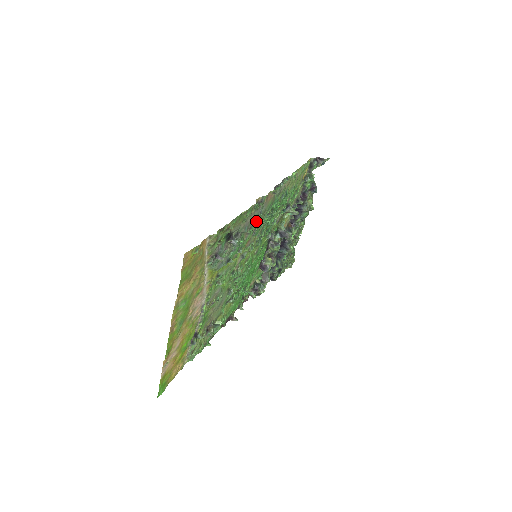
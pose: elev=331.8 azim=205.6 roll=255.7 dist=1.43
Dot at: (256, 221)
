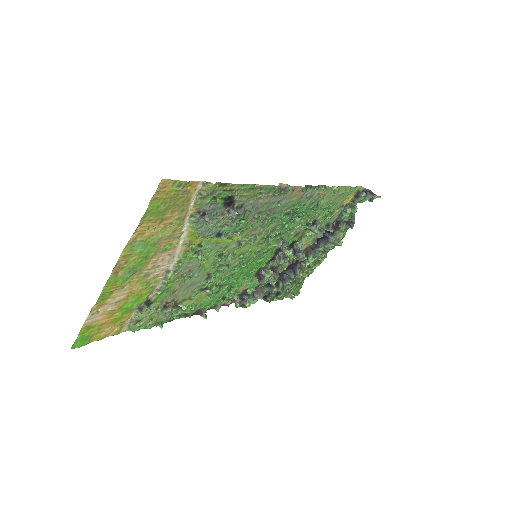
Dot at: (270, 210)
